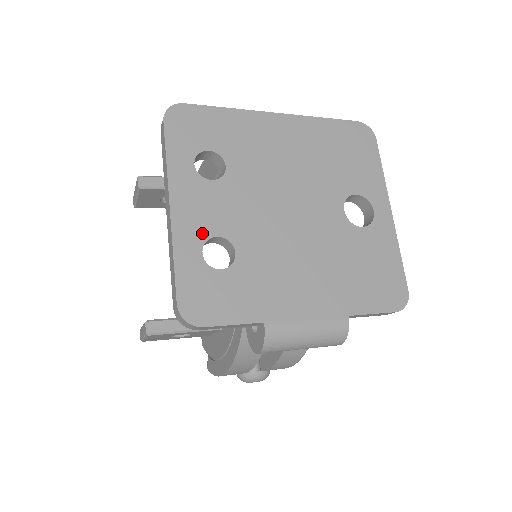
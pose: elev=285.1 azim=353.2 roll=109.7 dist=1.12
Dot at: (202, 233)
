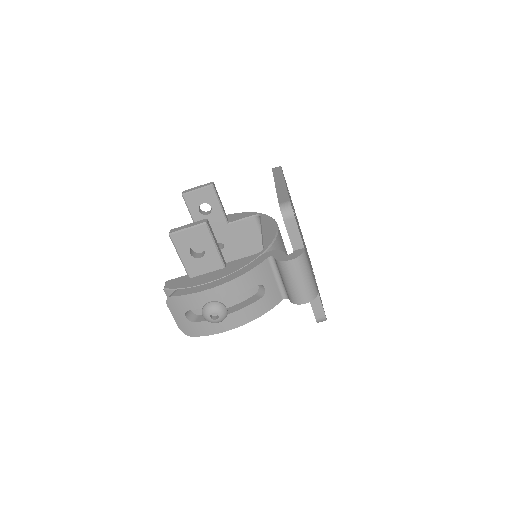
Dot at: occluded
